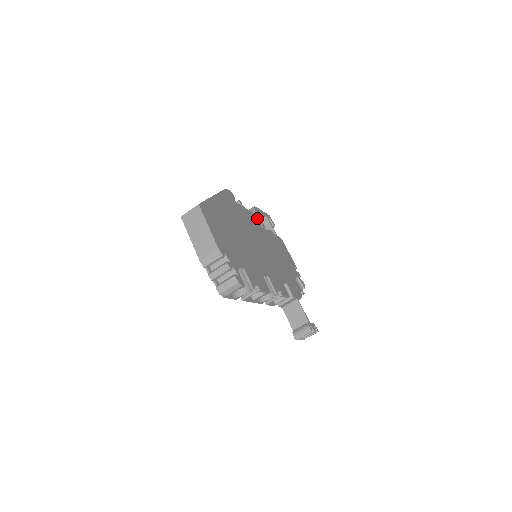
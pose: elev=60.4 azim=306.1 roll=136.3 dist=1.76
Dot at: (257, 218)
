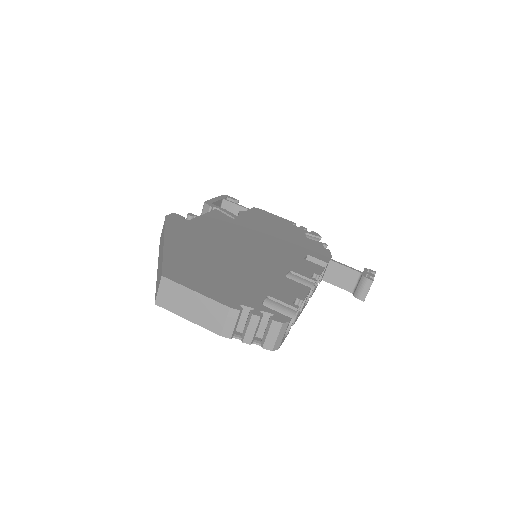
Dot at: (219, 213)
